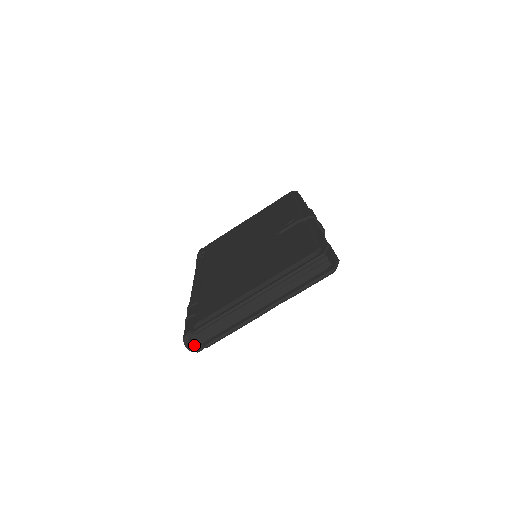
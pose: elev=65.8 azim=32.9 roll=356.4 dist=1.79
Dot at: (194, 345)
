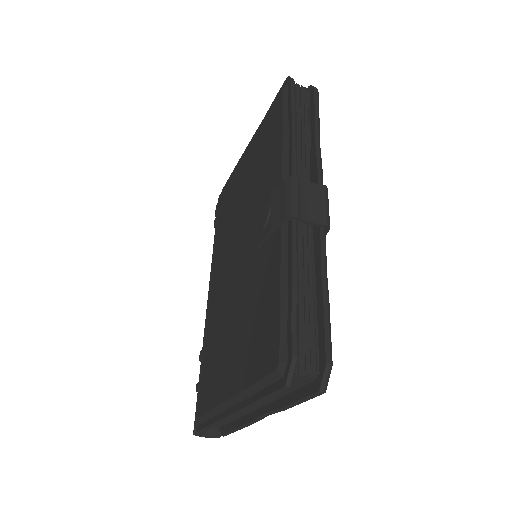
Dot at: (211, 432)
